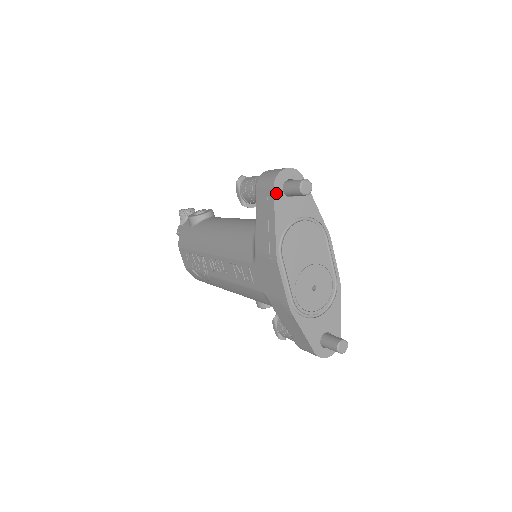
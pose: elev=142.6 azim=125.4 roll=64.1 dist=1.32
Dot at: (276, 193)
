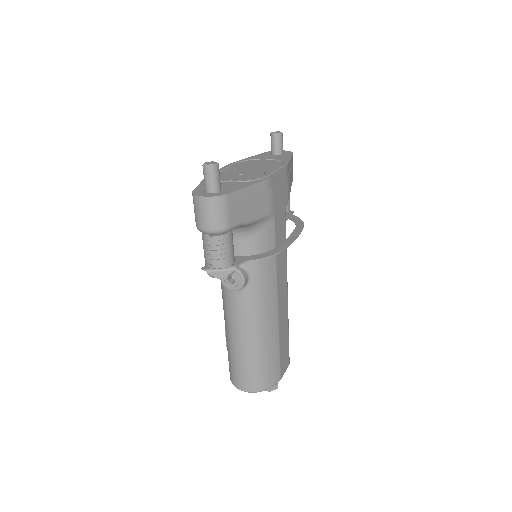
Dot at: (265, 153)
